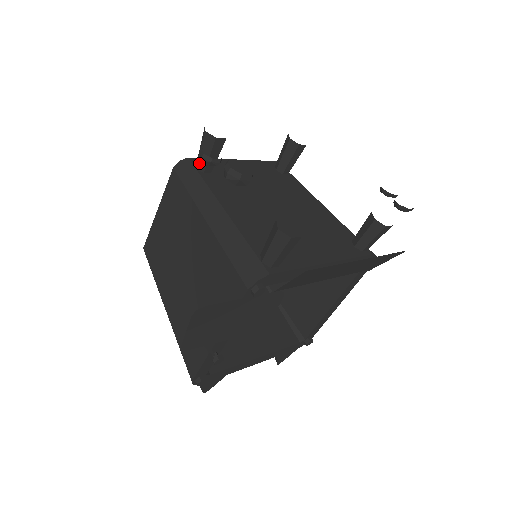
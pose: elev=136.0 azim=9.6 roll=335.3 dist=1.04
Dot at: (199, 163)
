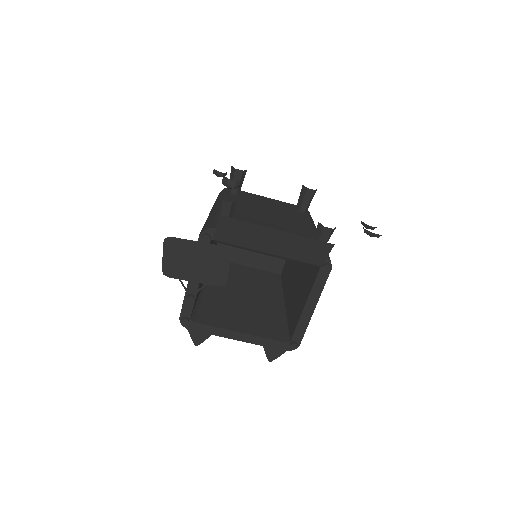
Dot at: occluded
